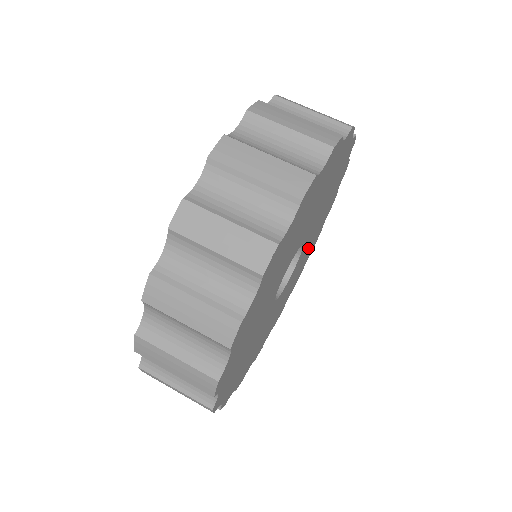
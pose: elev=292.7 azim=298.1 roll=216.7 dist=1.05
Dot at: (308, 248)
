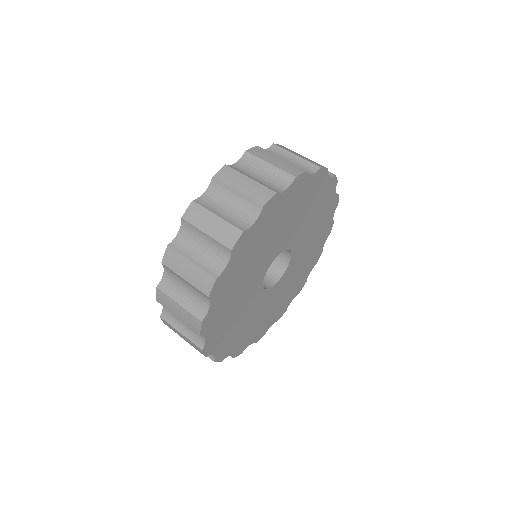
Dot at: (282, 295)
